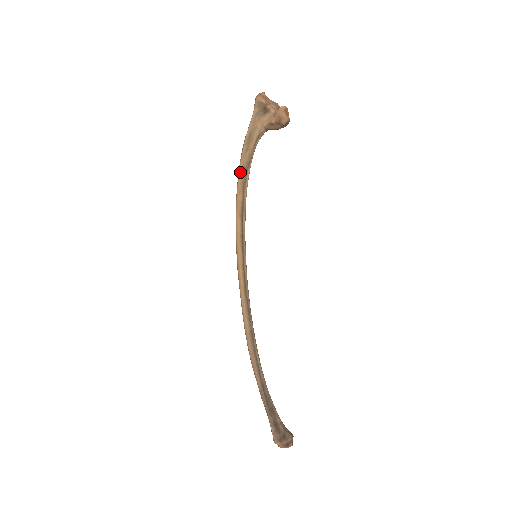
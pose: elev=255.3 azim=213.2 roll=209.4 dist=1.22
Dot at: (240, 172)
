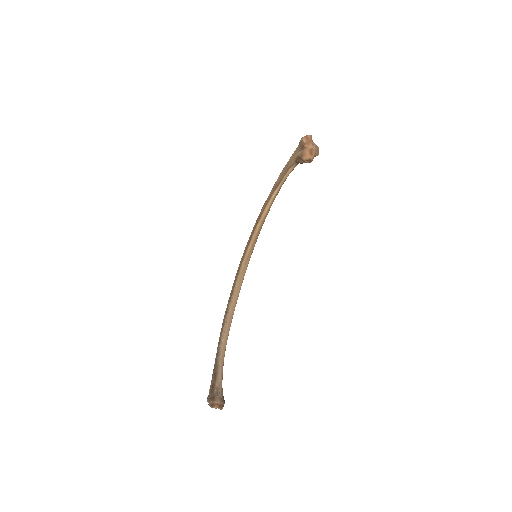
Dot at: (271, 190)
